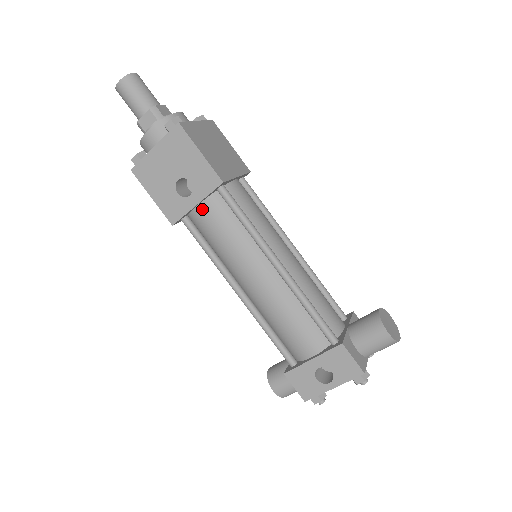
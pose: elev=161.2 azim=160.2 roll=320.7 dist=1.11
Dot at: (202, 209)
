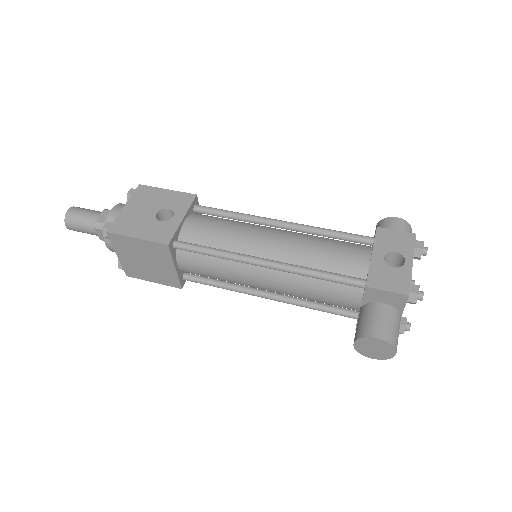
Dot at: (189, 223)
